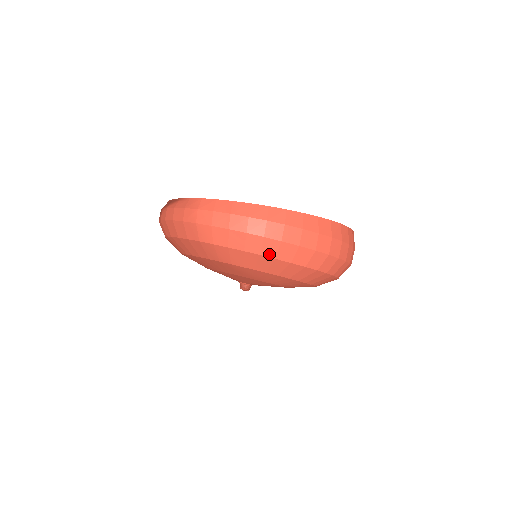
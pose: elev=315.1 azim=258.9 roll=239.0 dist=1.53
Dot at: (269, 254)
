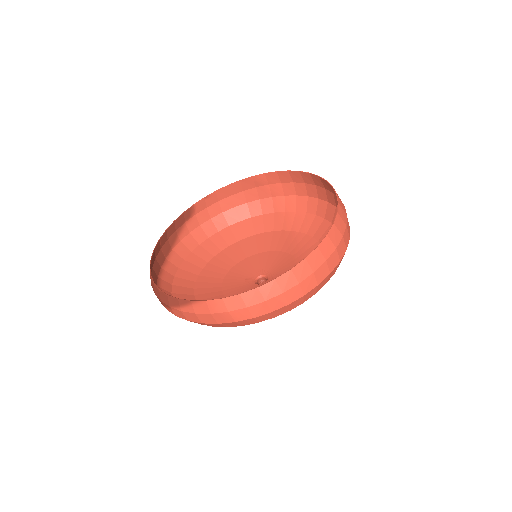
Dot at: (310, 297)
